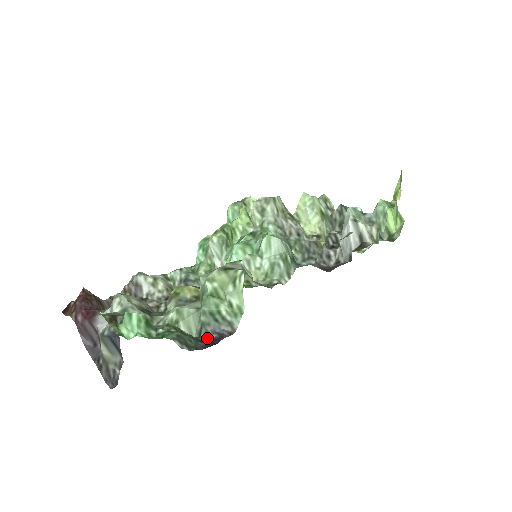
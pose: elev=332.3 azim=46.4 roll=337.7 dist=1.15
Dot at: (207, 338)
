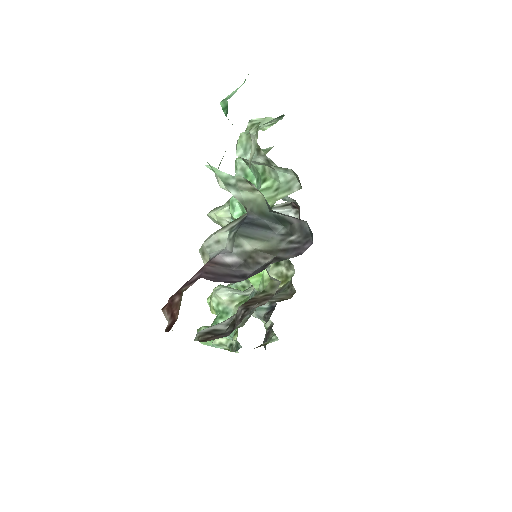
Dot at: occluded
